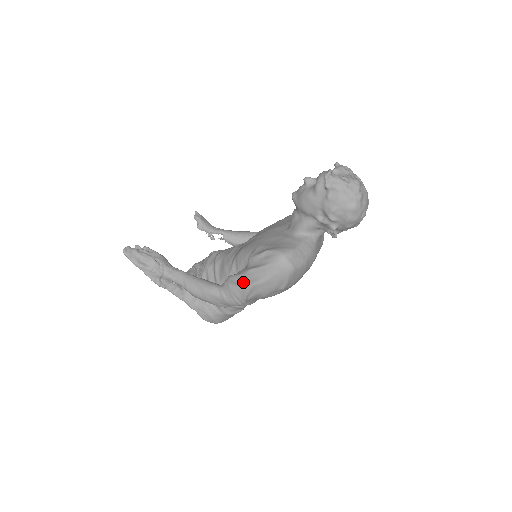
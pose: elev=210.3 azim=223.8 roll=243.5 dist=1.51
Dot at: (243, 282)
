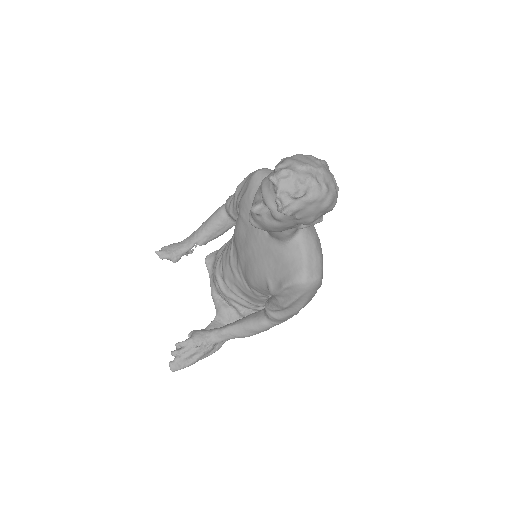
Dot at: (286, 312)
